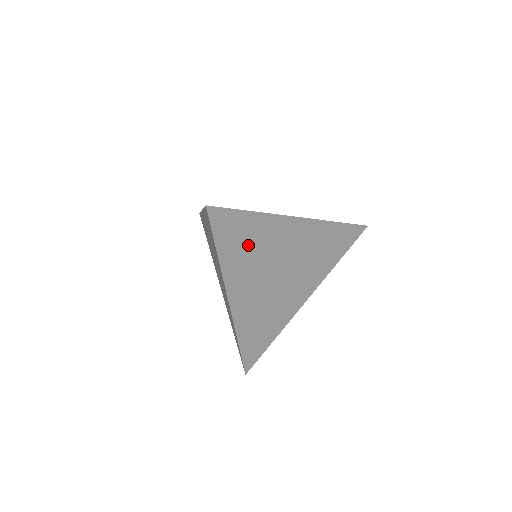
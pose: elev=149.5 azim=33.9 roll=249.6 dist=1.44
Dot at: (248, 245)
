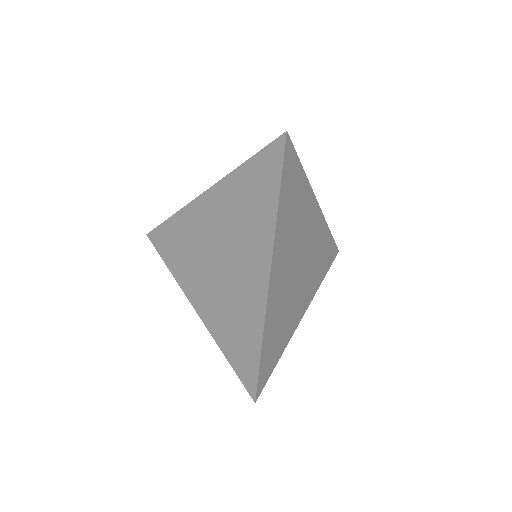
Dot at: (294, 207)
